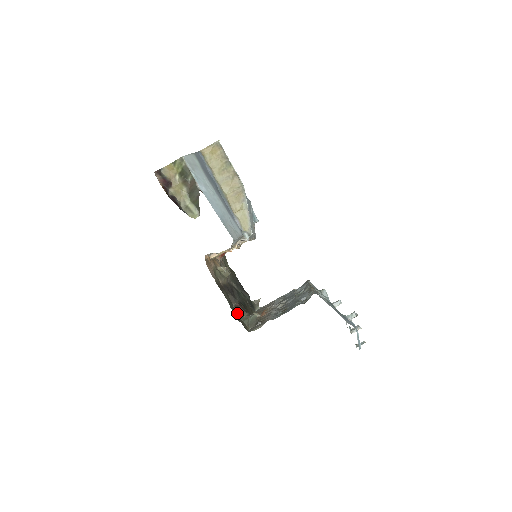
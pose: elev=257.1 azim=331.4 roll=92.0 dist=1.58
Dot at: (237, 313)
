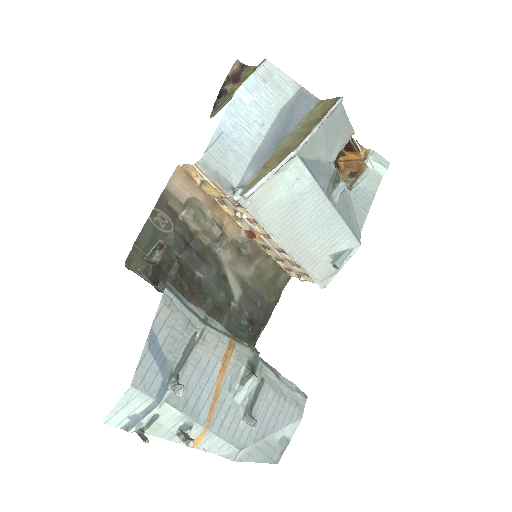
Dot at: (153, 250)
